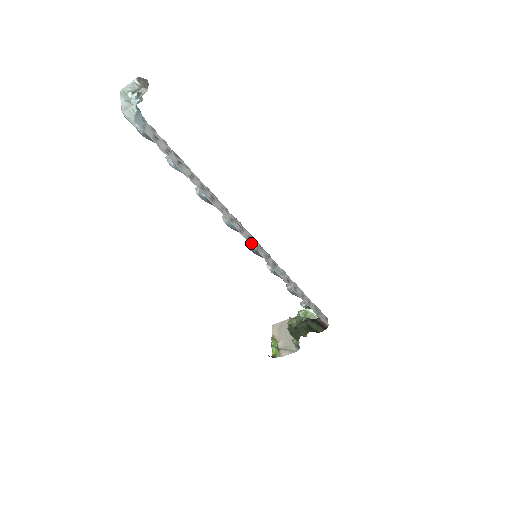
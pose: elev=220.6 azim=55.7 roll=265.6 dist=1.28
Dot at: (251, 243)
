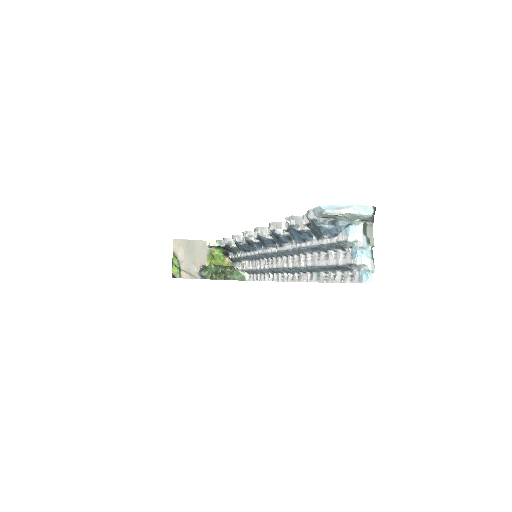
Dot at: (286, 279)
